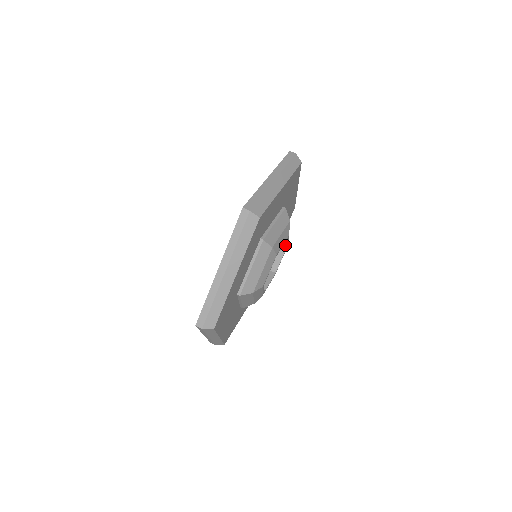
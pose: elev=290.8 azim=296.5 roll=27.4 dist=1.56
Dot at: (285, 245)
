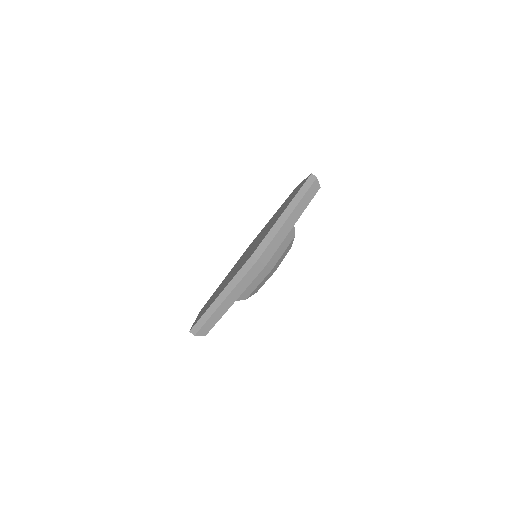
Dot at: occluded
